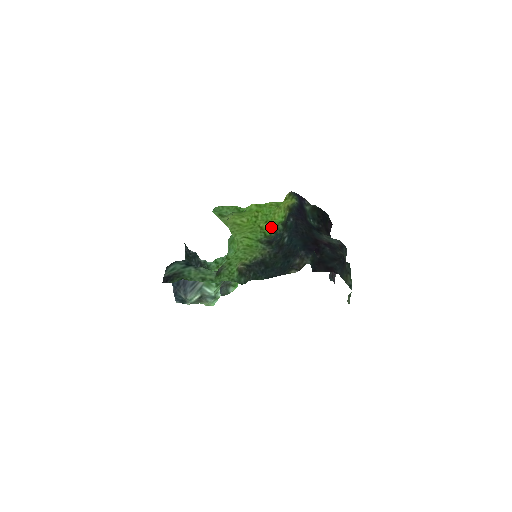
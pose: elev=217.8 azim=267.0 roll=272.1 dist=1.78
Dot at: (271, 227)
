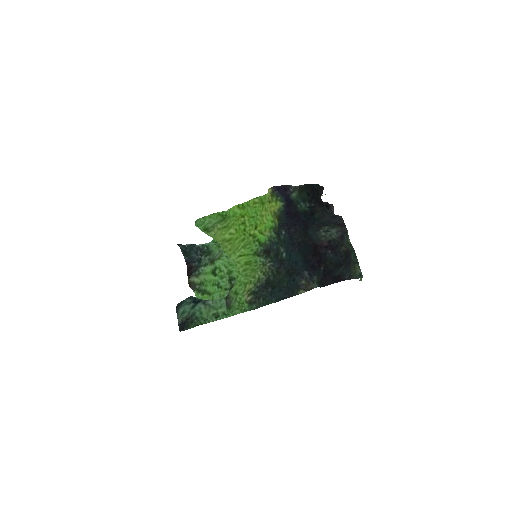
Dot at: (263, 235)
